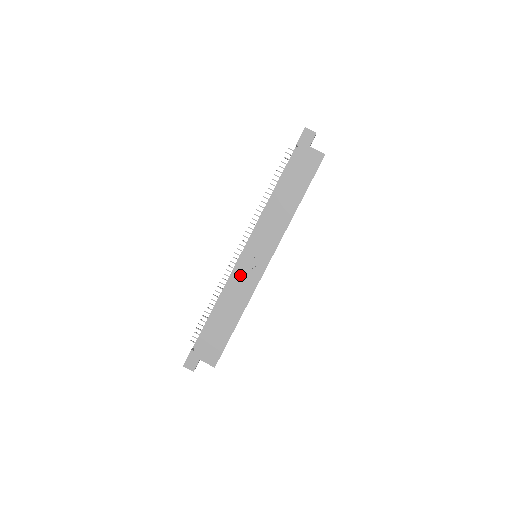
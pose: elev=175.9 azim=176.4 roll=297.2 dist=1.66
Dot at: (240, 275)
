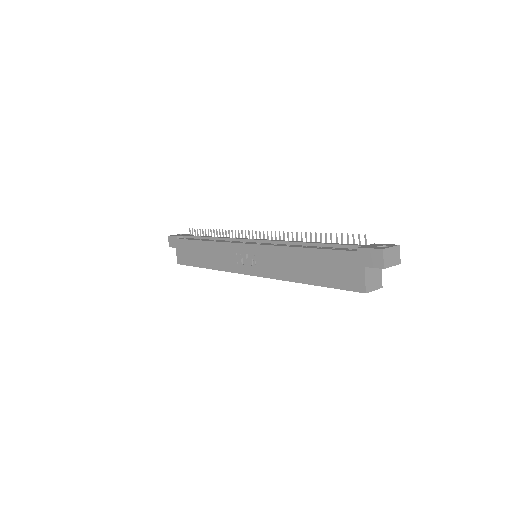
Dot at: (230, 250)
